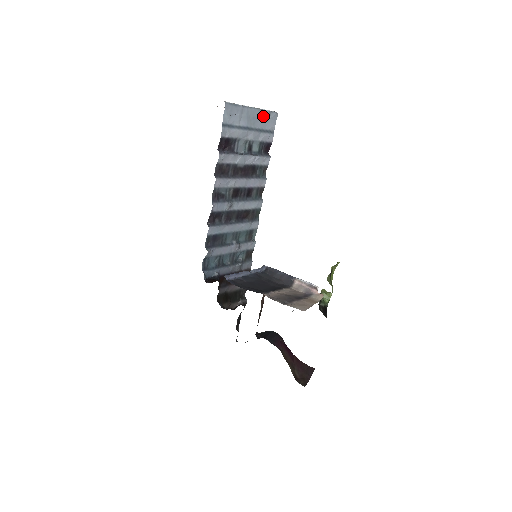
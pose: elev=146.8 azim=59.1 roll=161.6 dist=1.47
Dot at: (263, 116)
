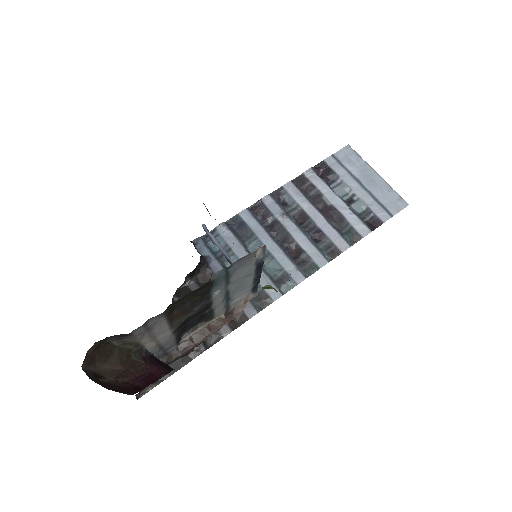
Dot at: (386, 190)
